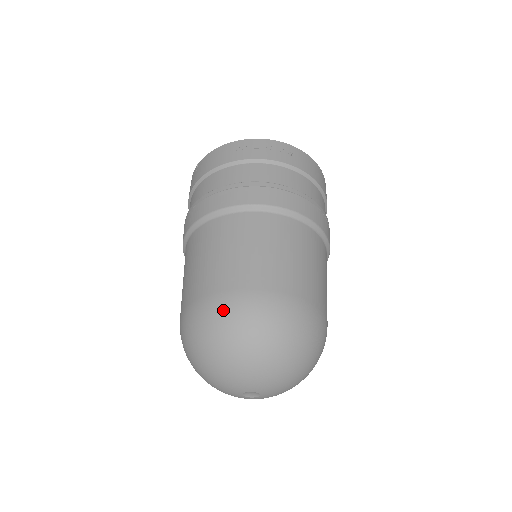
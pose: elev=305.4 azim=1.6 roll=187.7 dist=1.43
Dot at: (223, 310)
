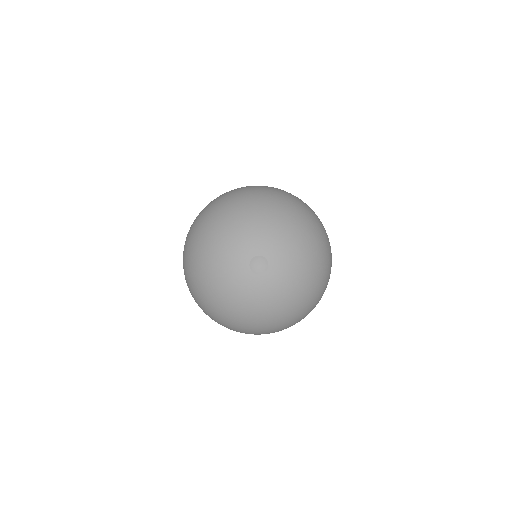
Dot at: (225, 195)
